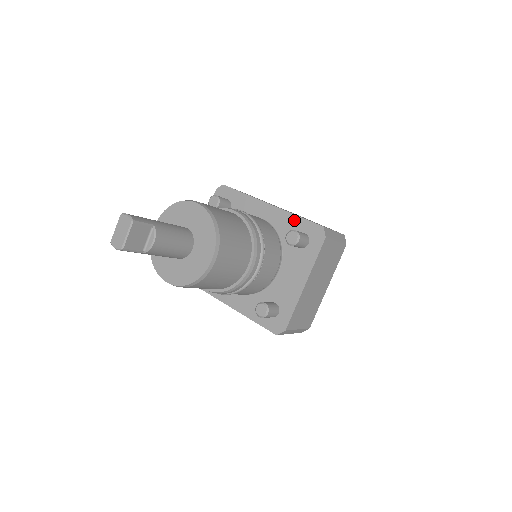
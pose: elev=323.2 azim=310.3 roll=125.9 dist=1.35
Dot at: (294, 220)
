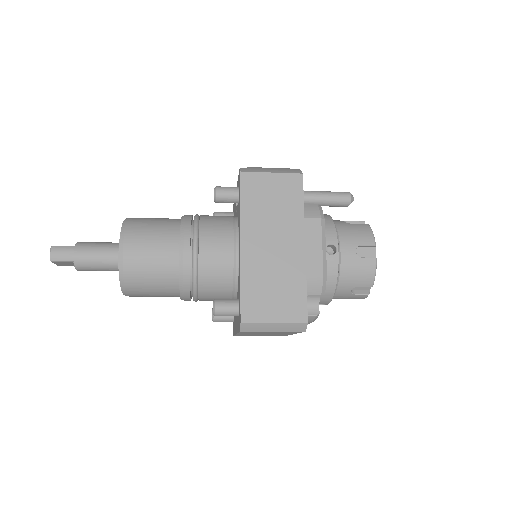
Dot at: (240, 285)
